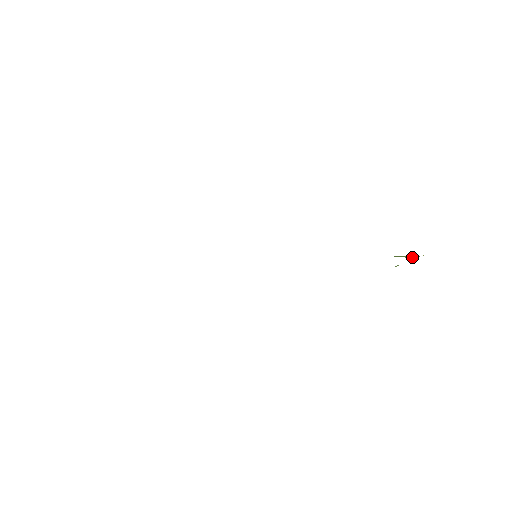
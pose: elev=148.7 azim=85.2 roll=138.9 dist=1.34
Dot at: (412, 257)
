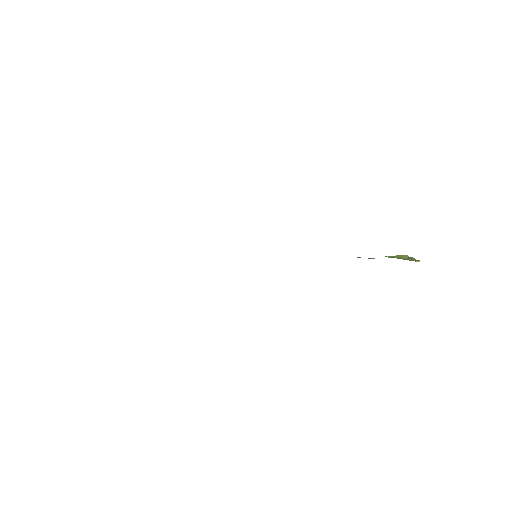
Dot at: (407, 257)
